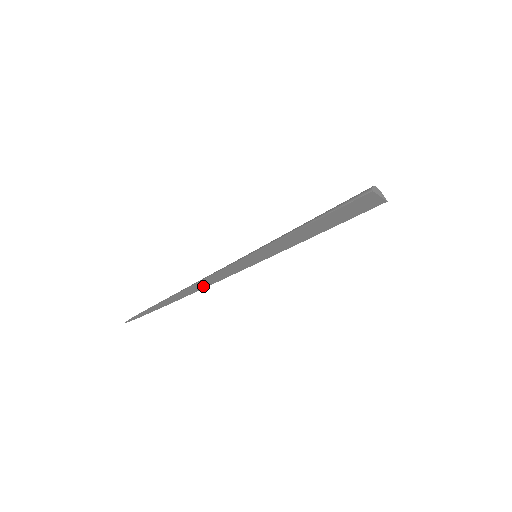
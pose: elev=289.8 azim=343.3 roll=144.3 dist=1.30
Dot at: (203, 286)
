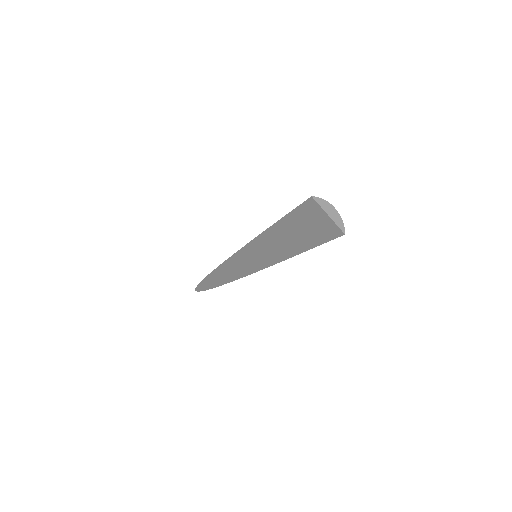
Dot at: (231, 277)
